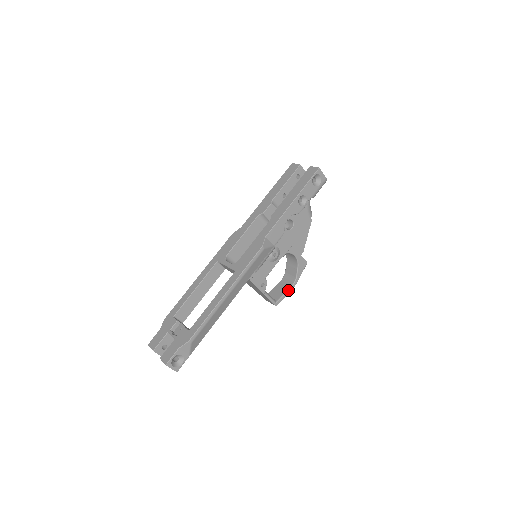
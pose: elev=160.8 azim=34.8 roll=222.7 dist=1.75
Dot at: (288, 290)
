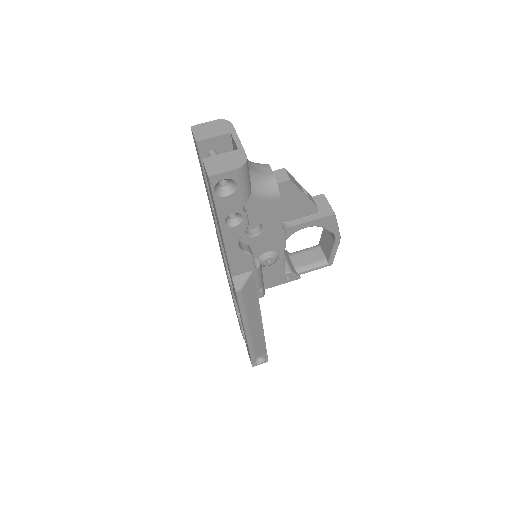
Dot at: (333, 247)
